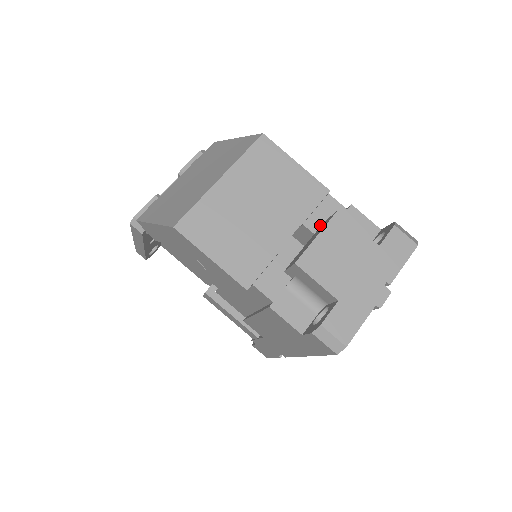
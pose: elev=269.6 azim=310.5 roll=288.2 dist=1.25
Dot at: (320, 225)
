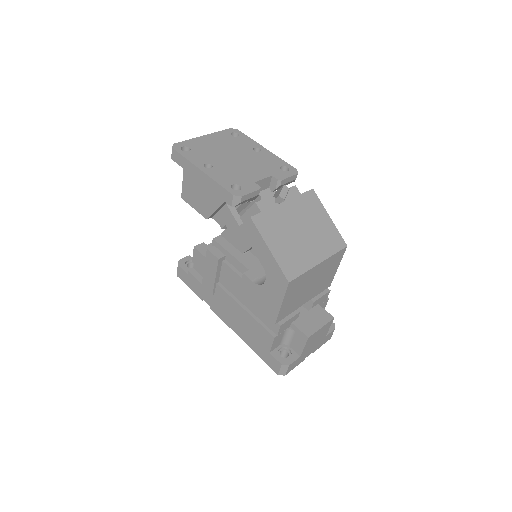
Dot at: (316, 305)
